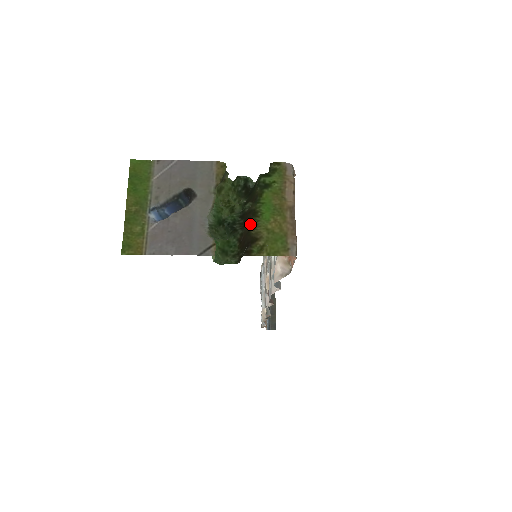
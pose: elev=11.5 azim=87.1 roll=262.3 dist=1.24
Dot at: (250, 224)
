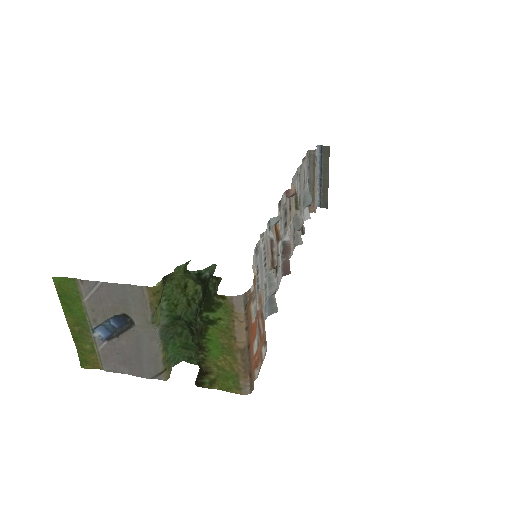
Dot at: (198, 358)
